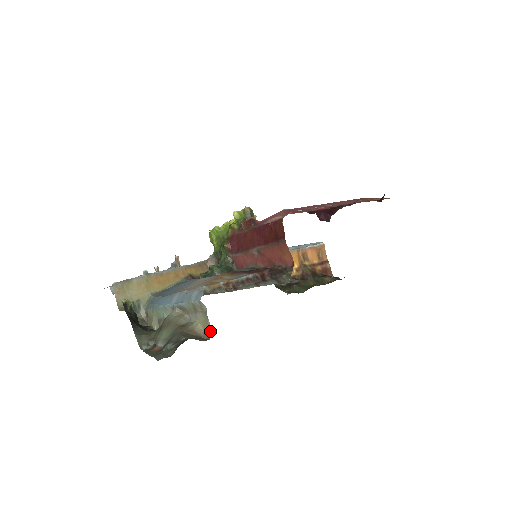
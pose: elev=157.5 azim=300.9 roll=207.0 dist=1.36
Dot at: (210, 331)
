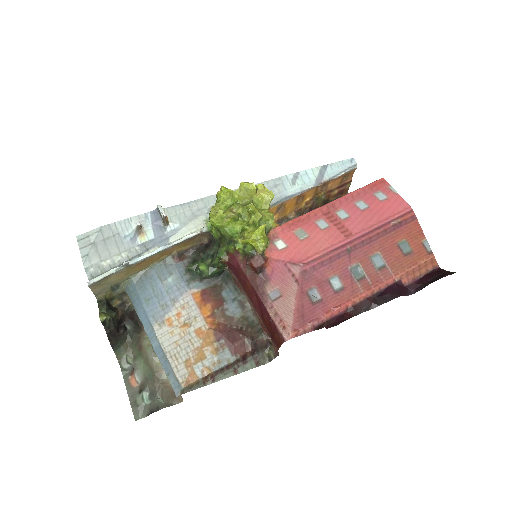
Dot at: (182, 399)
